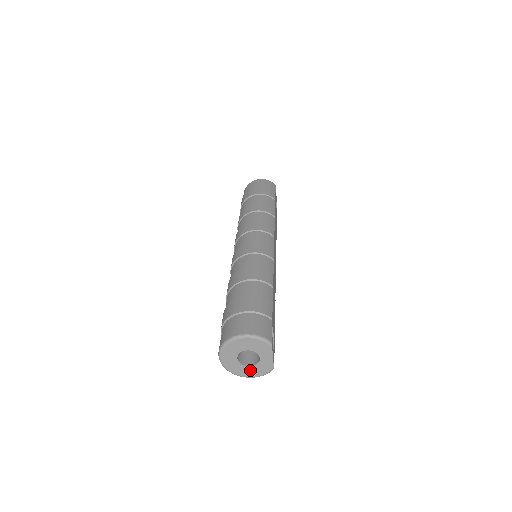
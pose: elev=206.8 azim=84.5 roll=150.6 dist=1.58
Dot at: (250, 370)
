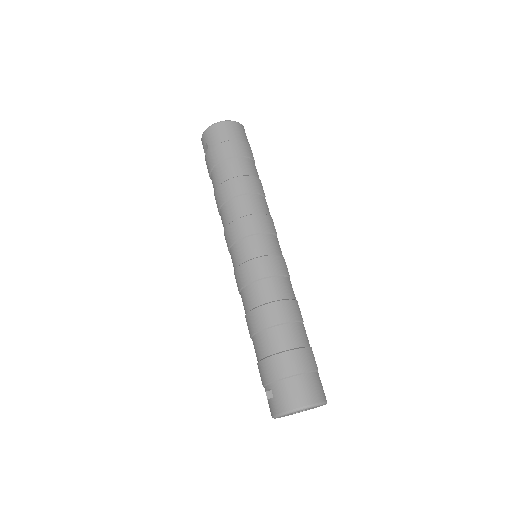
Dot at: (295, 413)
